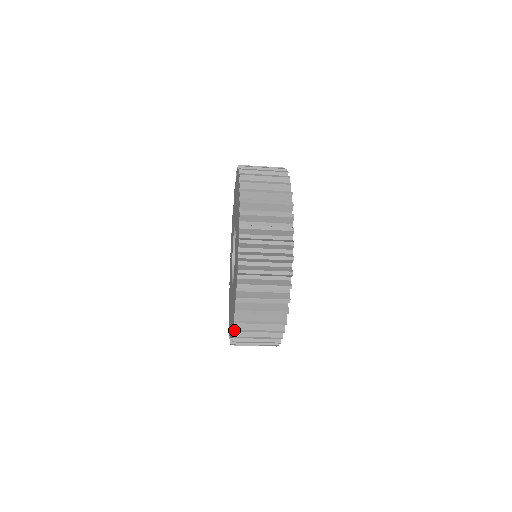
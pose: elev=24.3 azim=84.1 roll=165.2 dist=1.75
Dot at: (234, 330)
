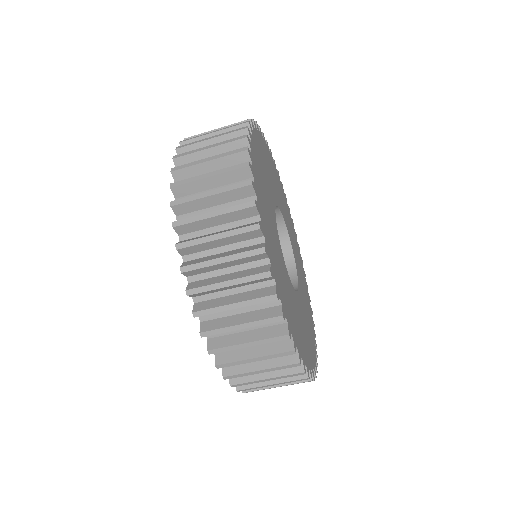
Dot at: (187, 292)
